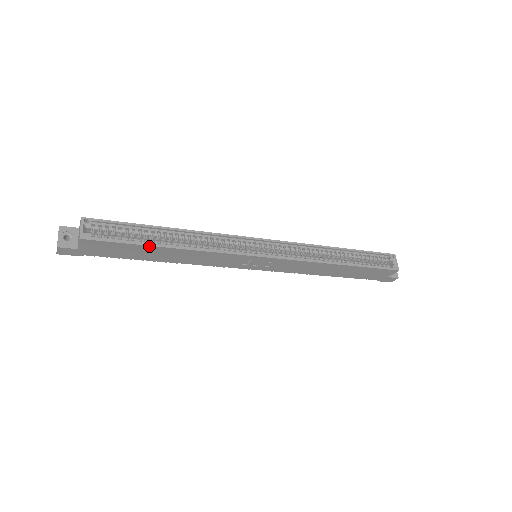
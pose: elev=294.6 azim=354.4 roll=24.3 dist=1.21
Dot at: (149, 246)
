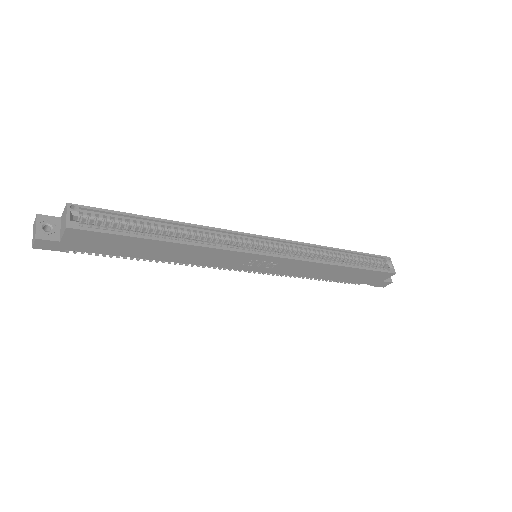
Dot at: (146, 239)
